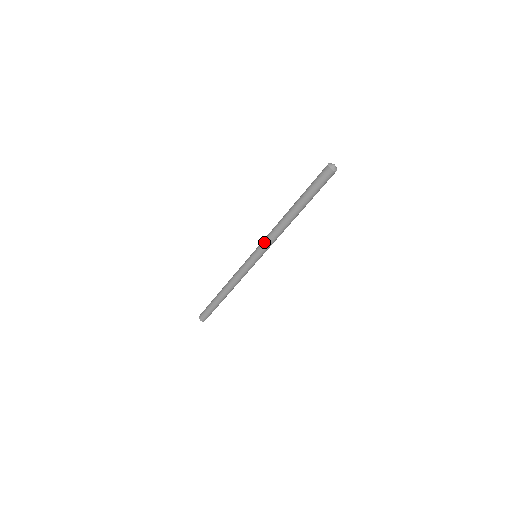
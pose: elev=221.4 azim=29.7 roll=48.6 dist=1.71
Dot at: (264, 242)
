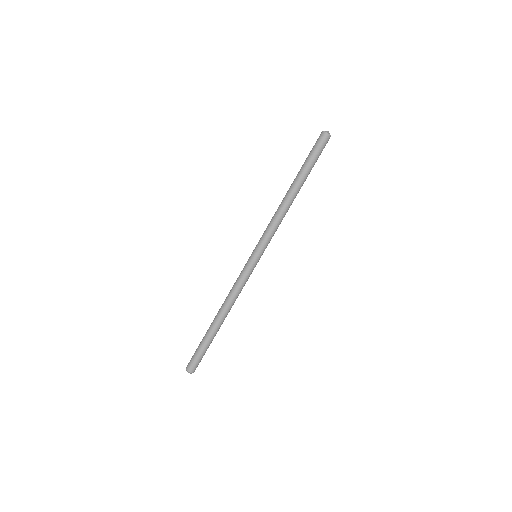
Dot at: (264, 231)
